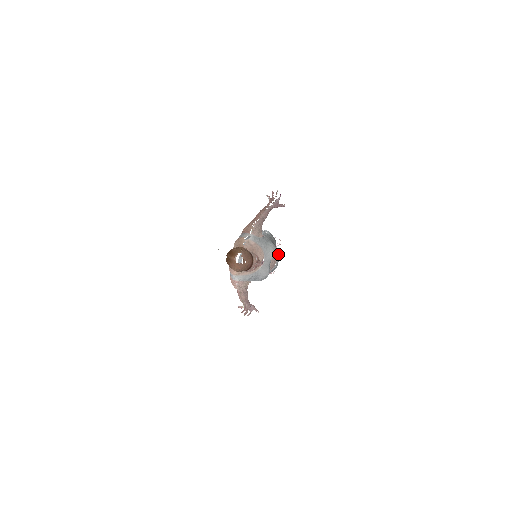
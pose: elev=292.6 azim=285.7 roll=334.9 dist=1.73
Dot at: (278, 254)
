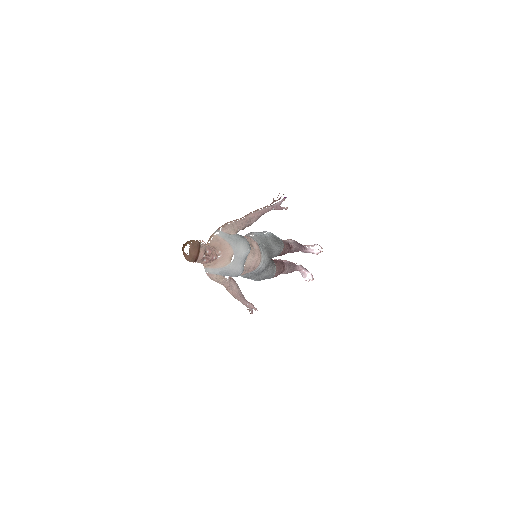
Dot at: (265, 254)
